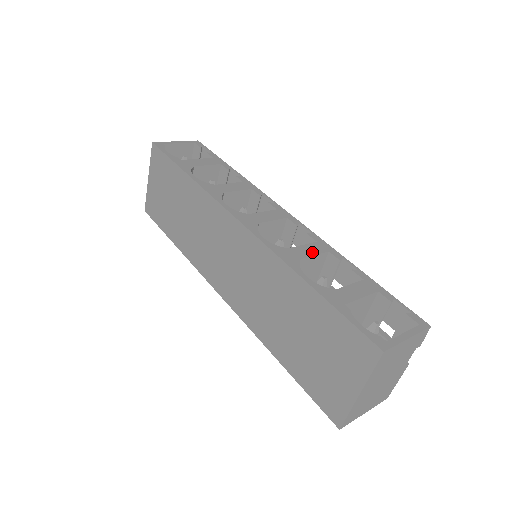
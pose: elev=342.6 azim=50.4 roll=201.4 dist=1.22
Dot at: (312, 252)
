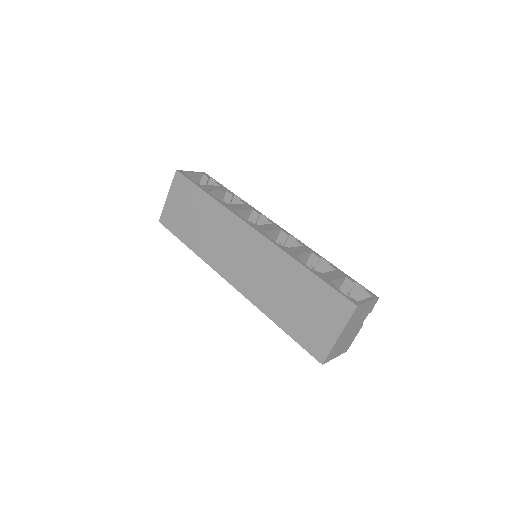
Dot at: (303, 251)
